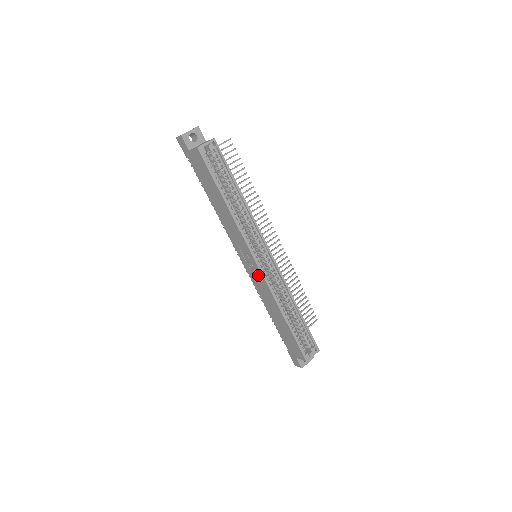
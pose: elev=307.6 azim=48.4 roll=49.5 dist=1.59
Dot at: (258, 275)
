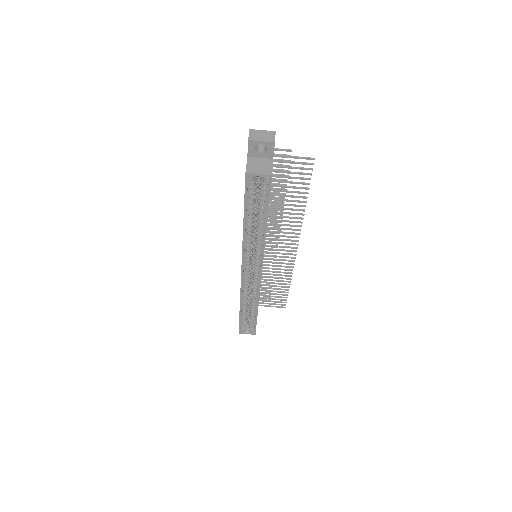
Dot at: occluded
